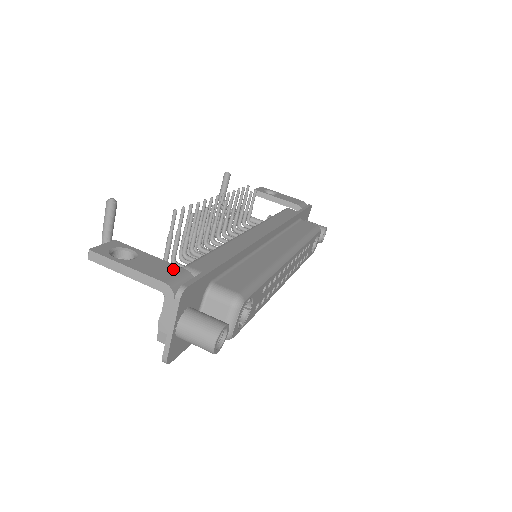
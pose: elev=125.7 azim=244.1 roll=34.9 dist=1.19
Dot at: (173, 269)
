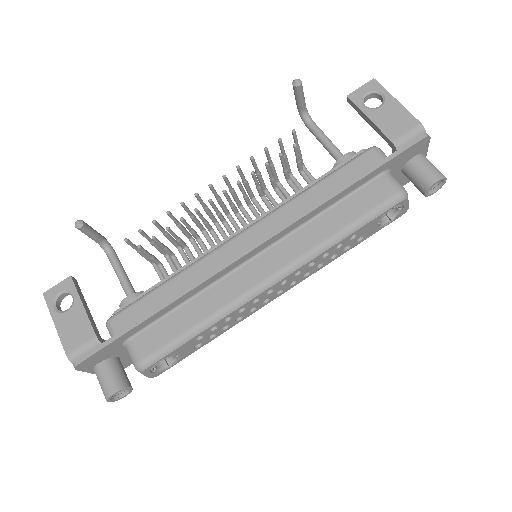
Dot at: (85, 333)
